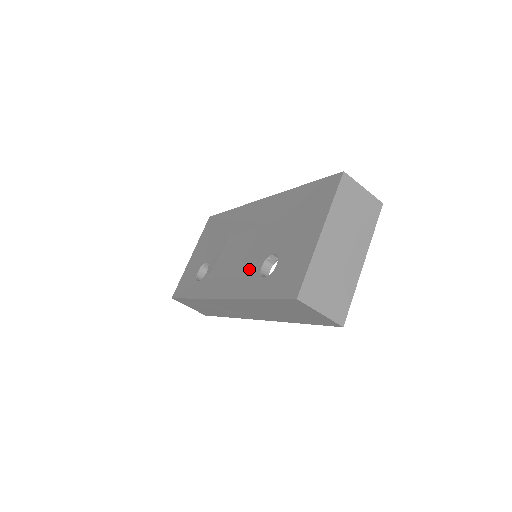
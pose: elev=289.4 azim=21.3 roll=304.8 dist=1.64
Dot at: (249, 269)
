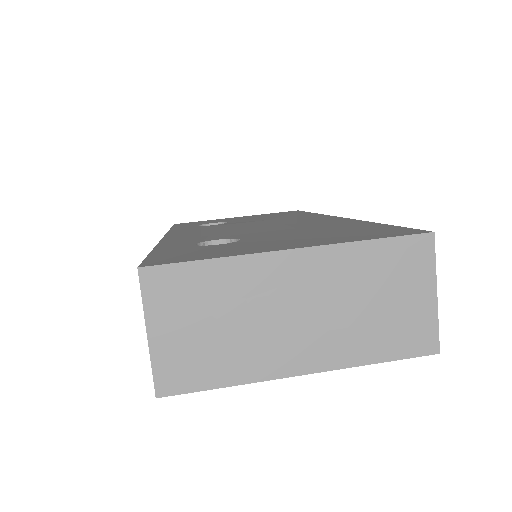
Dot at: (212, 235)
